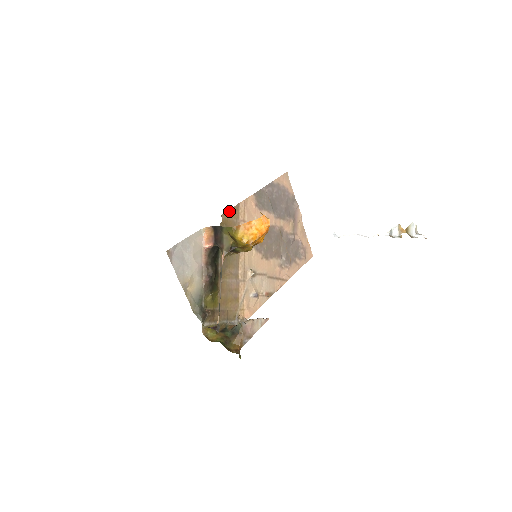
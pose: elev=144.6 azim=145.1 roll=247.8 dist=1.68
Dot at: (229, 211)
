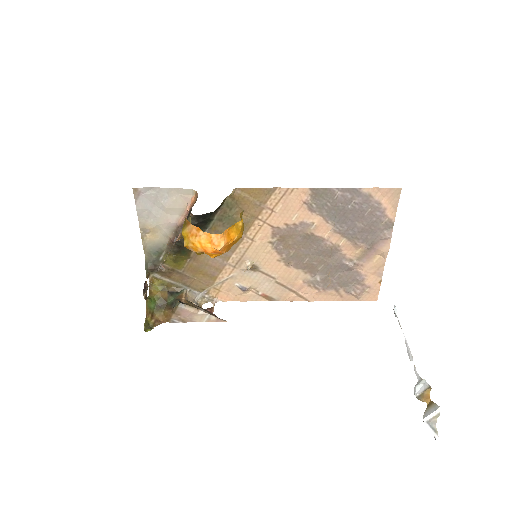
Dot at: (253, 189)
